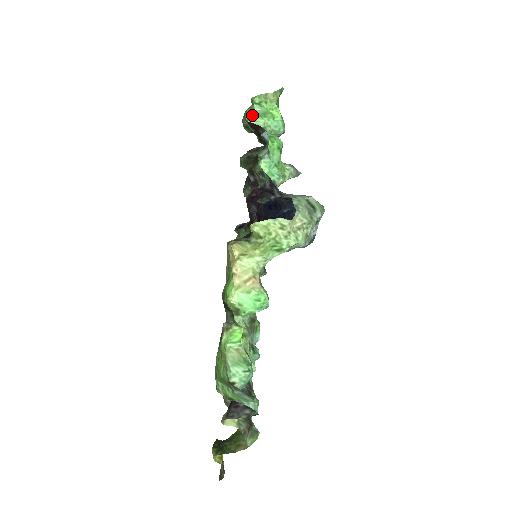
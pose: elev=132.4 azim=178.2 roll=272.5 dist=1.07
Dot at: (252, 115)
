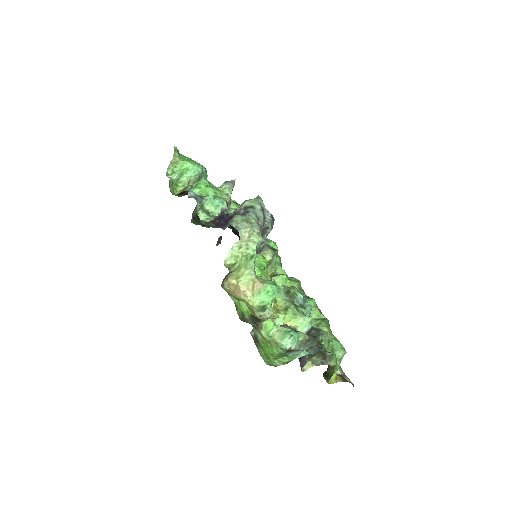
Dot at: (176, 182)
